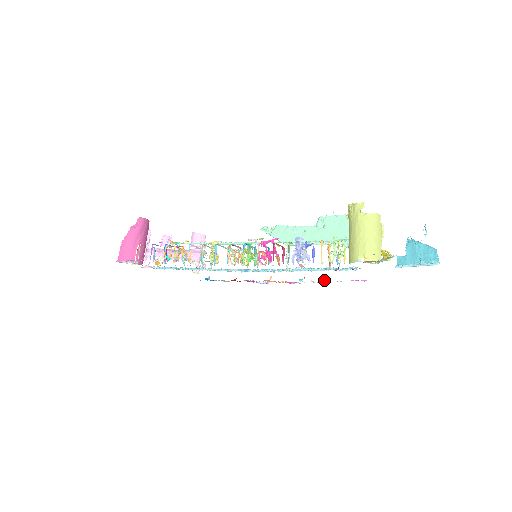
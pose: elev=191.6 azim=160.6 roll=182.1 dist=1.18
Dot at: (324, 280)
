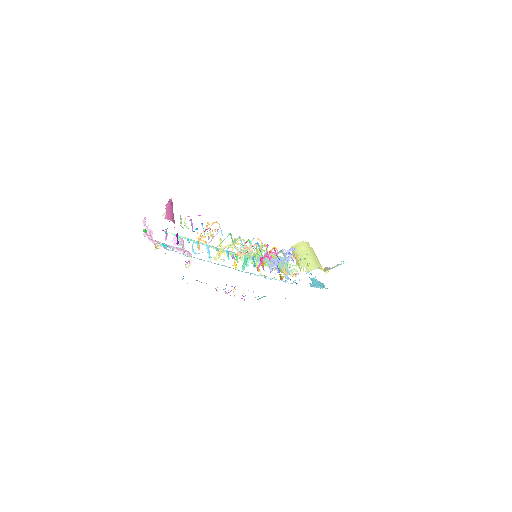
Dot at: occluded
